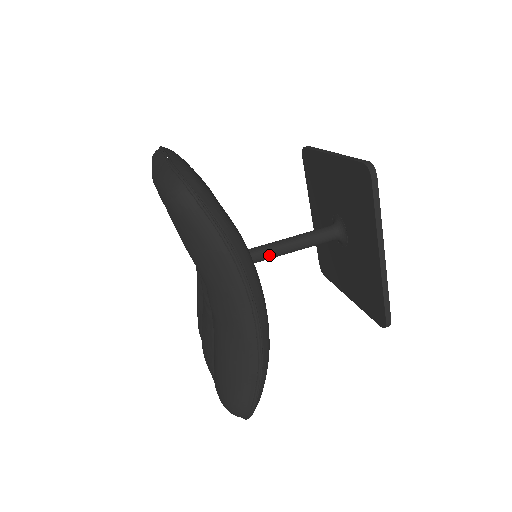
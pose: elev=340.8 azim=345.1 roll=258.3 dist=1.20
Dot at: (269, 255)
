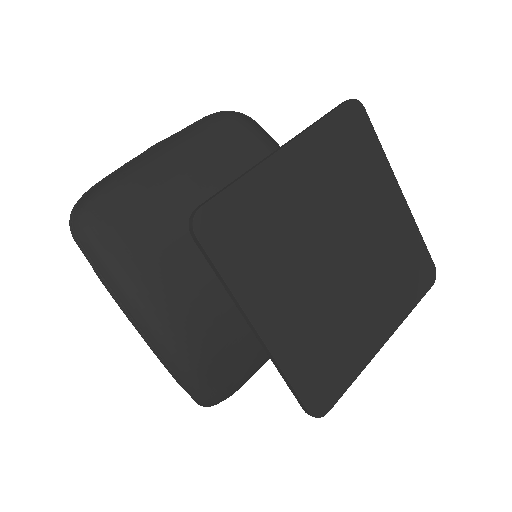
Dot at: occluded
